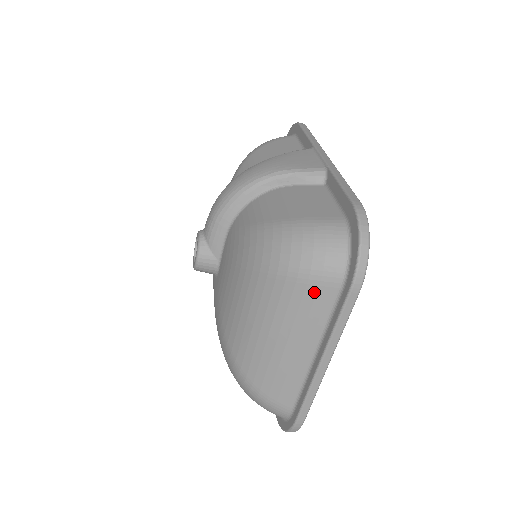
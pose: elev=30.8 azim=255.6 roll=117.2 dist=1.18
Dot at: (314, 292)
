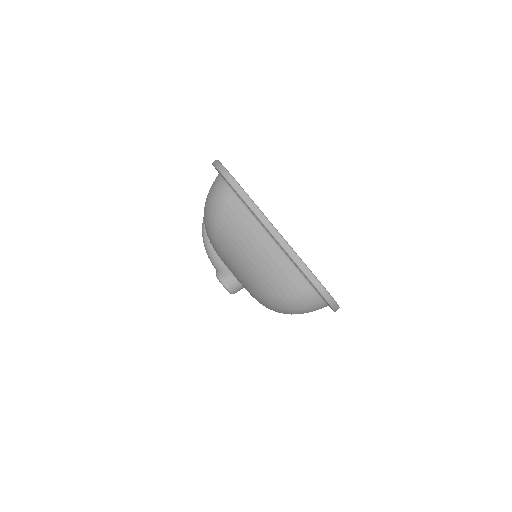
Dot at: (230, 210)
